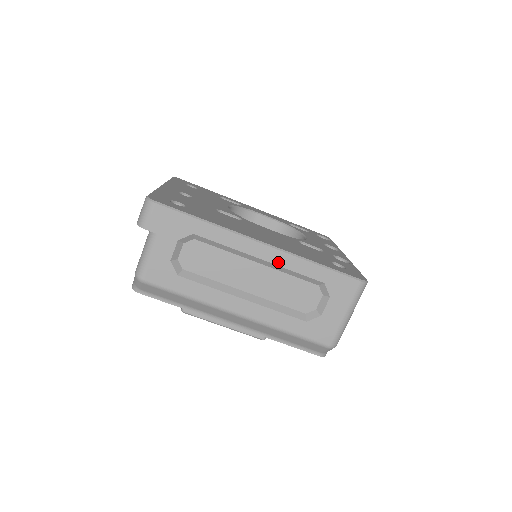
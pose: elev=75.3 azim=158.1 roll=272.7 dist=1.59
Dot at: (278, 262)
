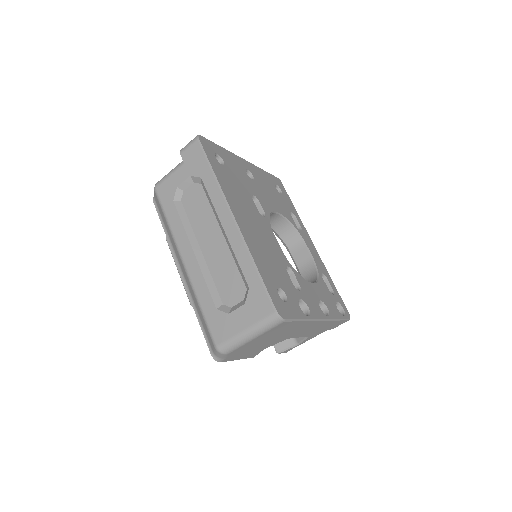
Dot at: (233, 242)
